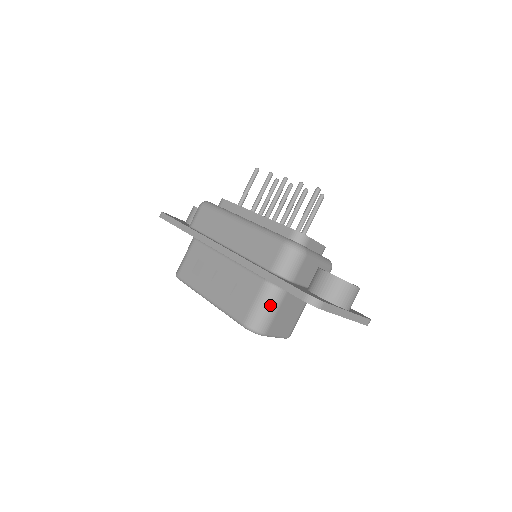
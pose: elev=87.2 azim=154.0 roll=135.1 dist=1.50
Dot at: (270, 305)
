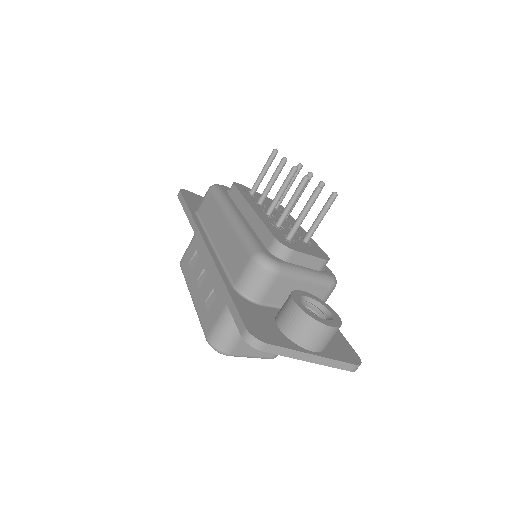
Dot at: (234, 324)
